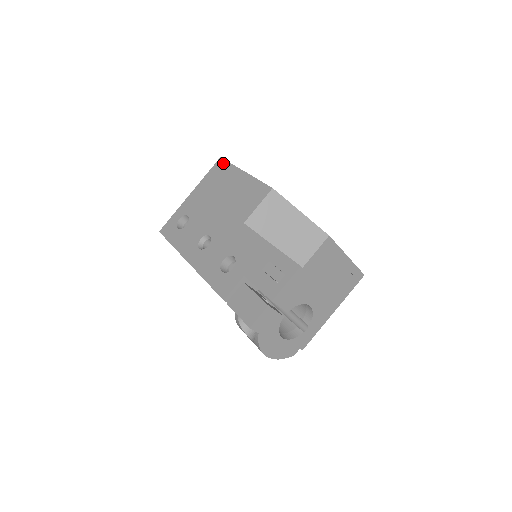
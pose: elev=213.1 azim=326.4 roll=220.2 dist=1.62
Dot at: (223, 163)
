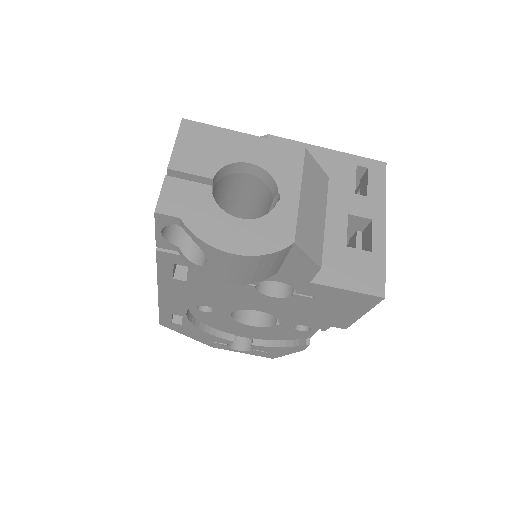
Dot at: occluded
